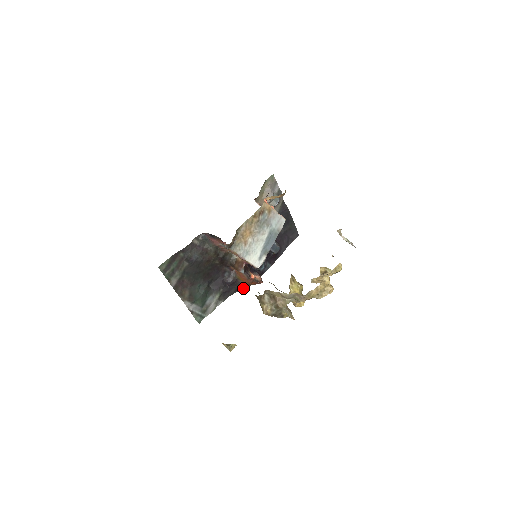
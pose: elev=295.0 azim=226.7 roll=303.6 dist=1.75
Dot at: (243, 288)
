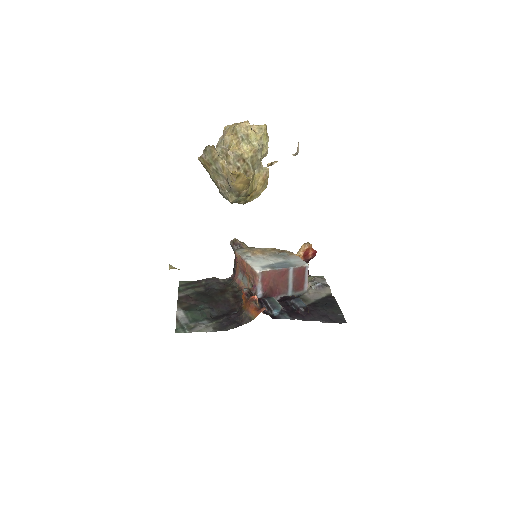
Dot at: occluded
